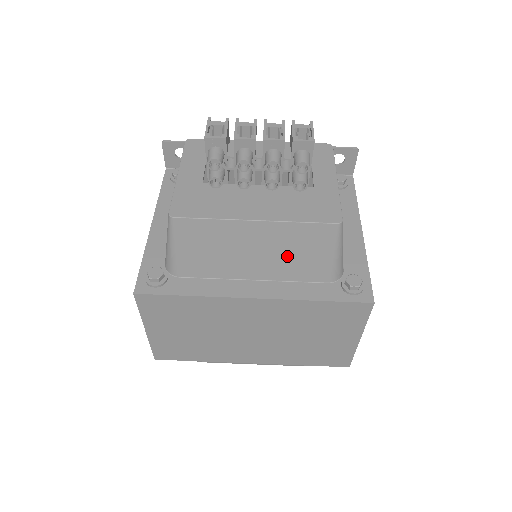
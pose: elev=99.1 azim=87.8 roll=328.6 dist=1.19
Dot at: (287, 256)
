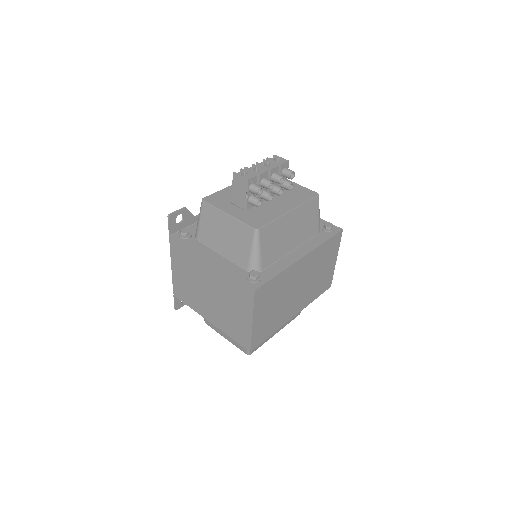
Dot at: (303, 226)
